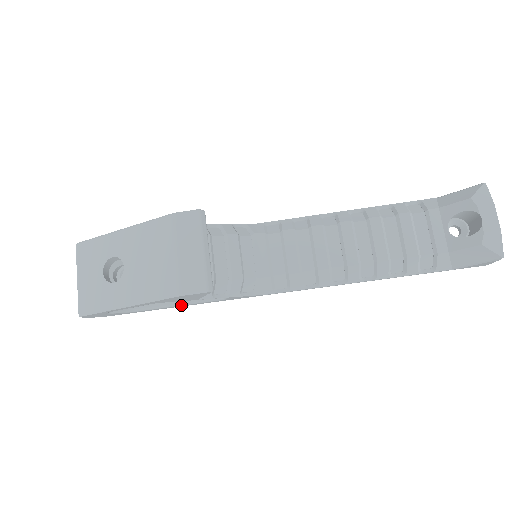
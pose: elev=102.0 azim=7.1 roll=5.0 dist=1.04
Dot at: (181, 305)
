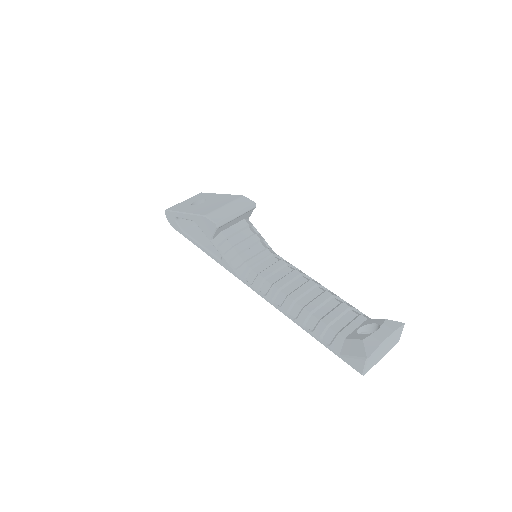
Dot at: (203, 247)
